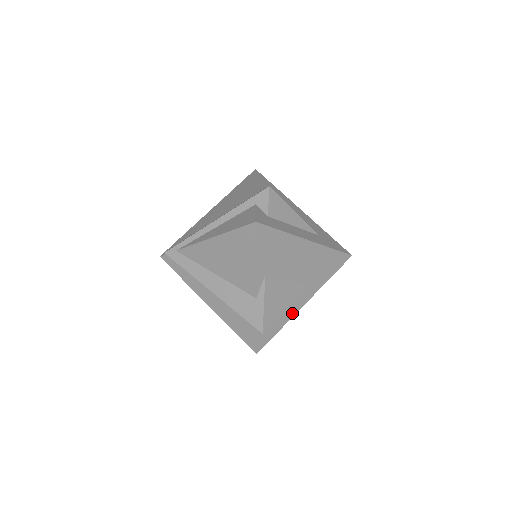
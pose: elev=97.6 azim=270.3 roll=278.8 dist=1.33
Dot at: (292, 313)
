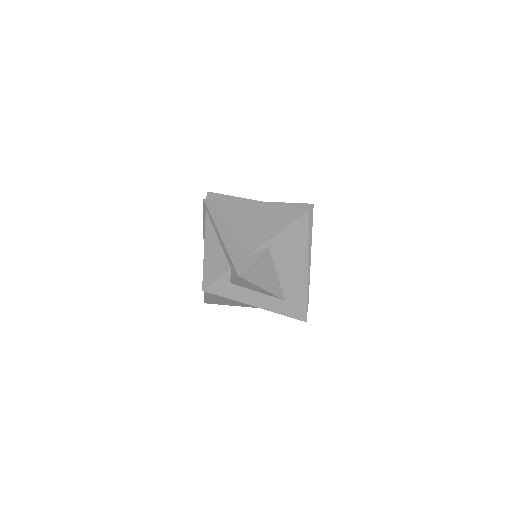
Dot at: occluded
